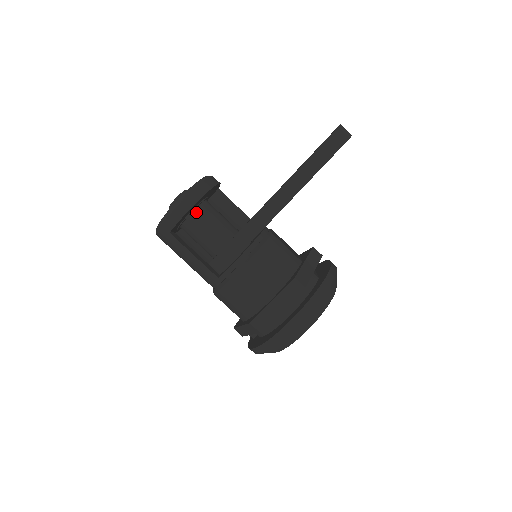
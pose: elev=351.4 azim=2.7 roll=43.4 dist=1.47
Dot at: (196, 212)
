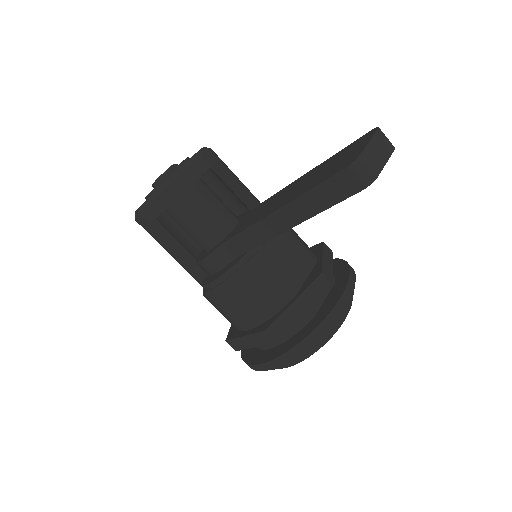
Dot at: (175, 207)
